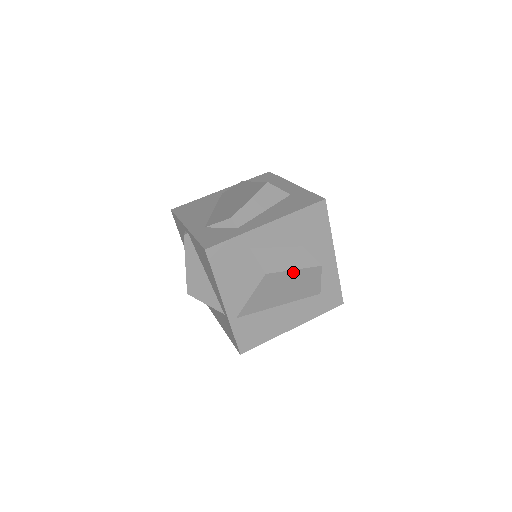
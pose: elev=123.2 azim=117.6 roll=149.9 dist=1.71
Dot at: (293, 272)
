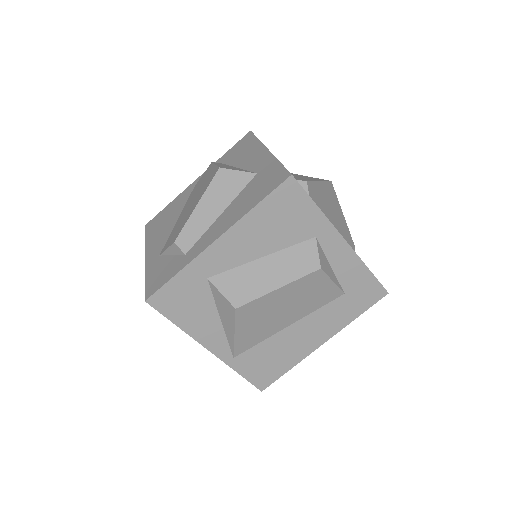
Dot at: (278, 291)
